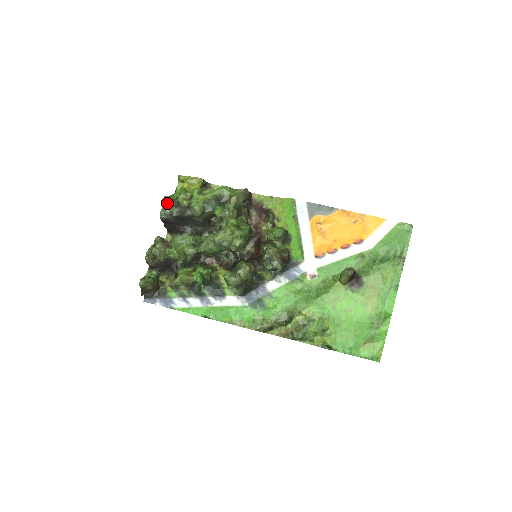
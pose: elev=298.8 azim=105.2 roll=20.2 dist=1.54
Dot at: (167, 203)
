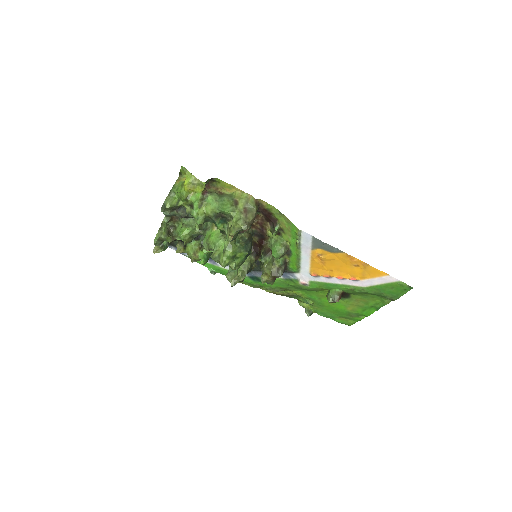
Dot at: (167, 210)
